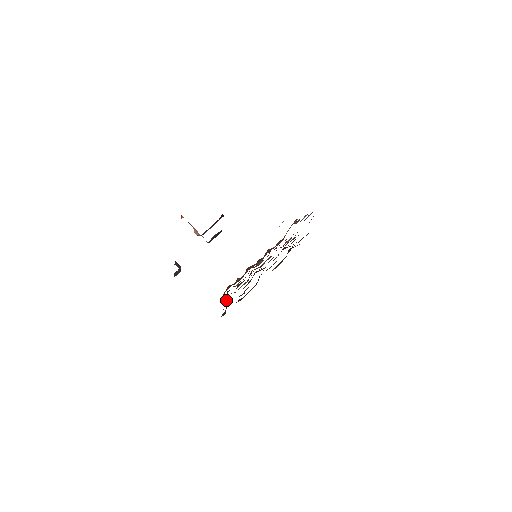
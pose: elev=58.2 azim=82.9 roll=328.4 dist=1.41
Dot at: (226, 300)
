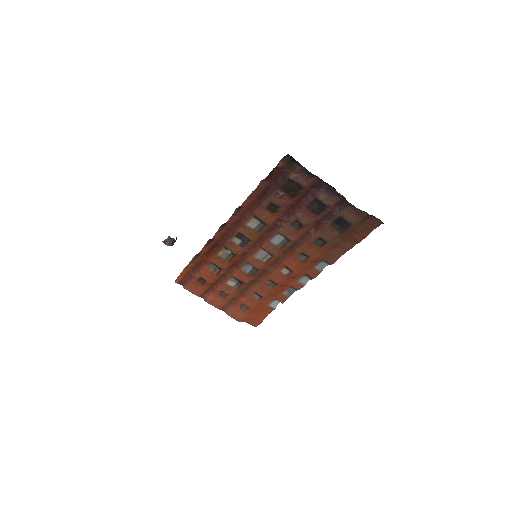
Dot at: (248, 205)
